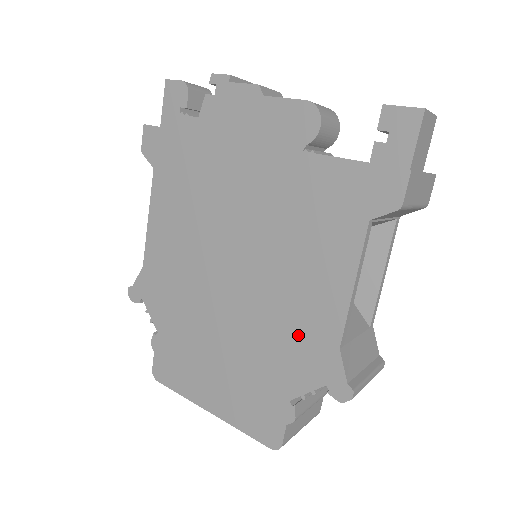
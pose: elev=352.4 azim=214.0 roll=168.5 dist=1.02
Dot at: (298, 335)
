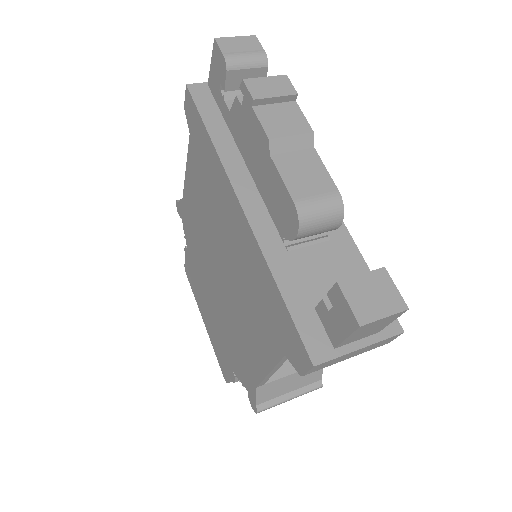
Dot at: (242, 352)
